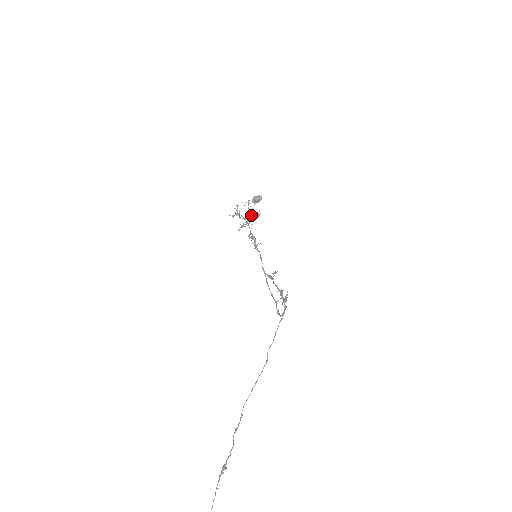
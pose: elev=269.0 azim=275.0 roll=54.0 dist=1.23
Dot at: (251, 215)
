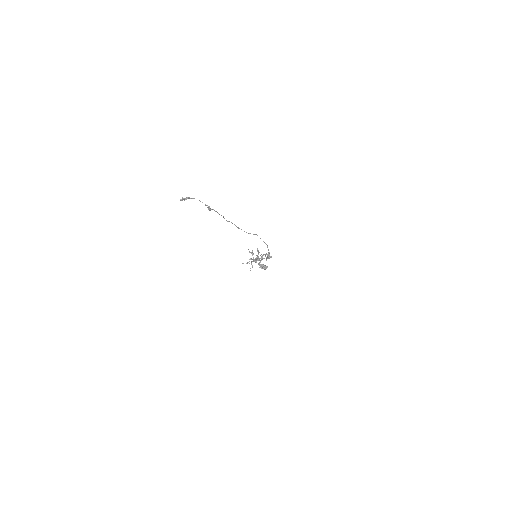
Dot at: (258, 263)
